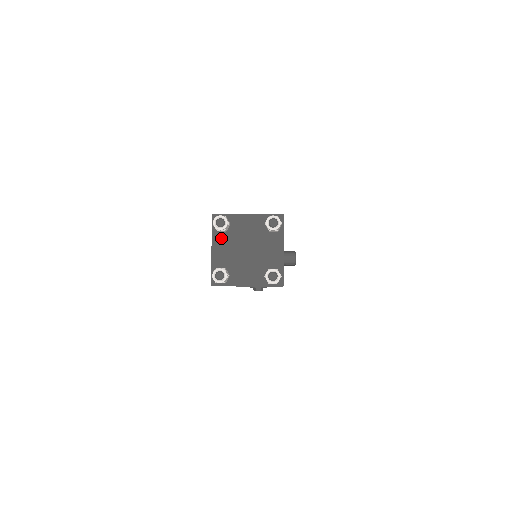
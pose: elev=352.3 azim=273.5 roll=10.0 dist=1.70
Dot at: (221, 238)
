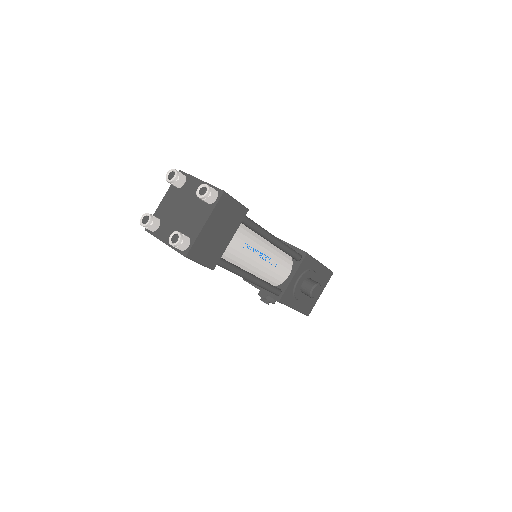
Dot at: (173, 193)
